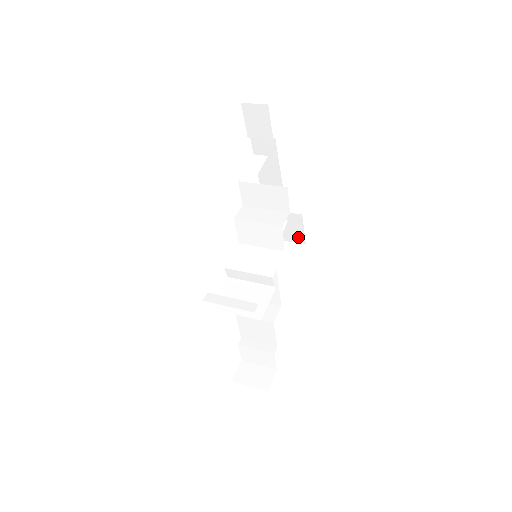
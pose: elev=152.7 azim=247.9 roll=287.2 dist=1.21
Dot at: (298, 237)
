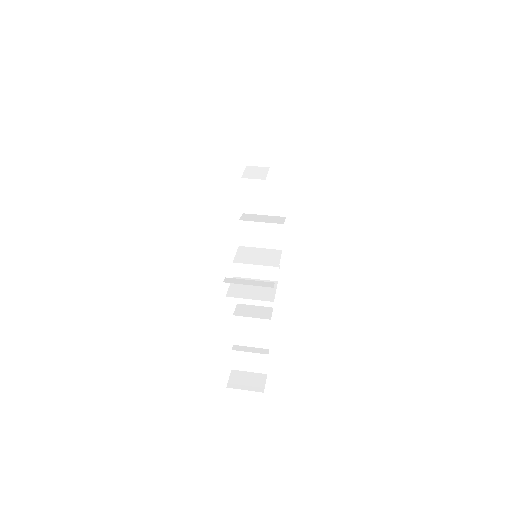
Dot at: occluded
